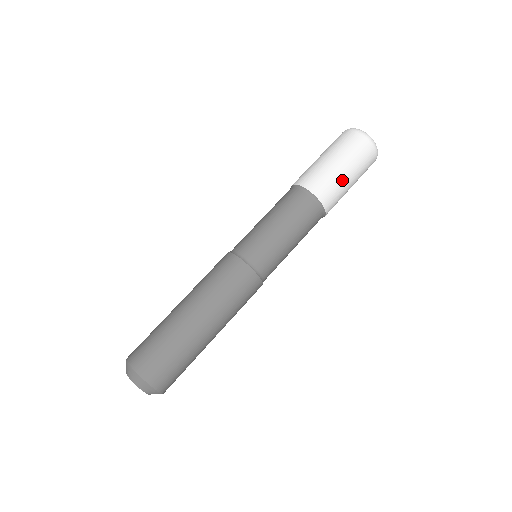
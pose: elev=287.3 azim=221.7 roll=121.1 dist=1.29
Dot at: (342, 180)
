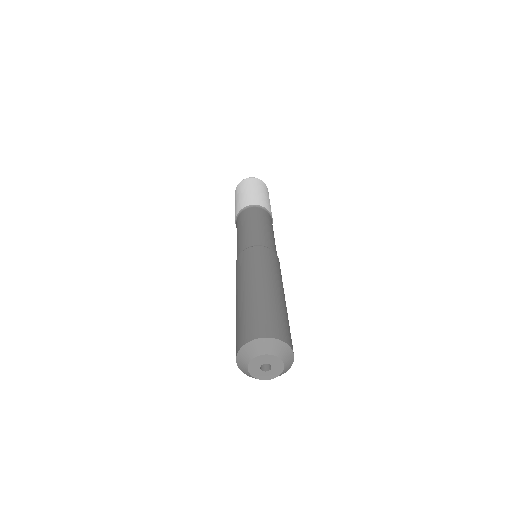
Dot at: occluded
